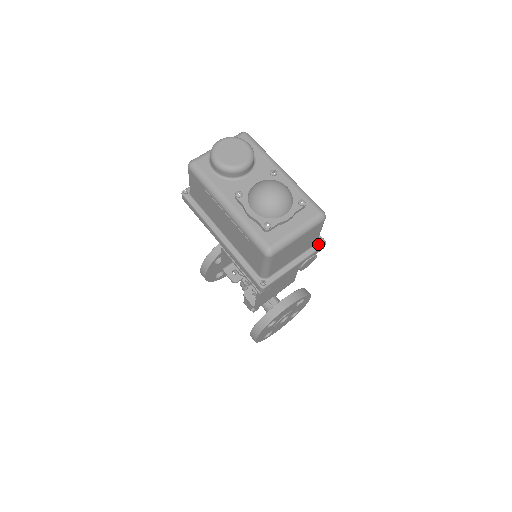
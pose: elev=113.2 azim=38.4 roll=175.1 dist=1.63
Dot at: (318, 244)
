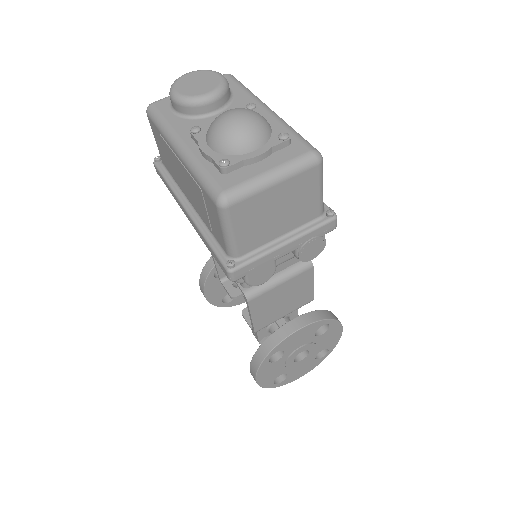
Dot at: (324, 218)
